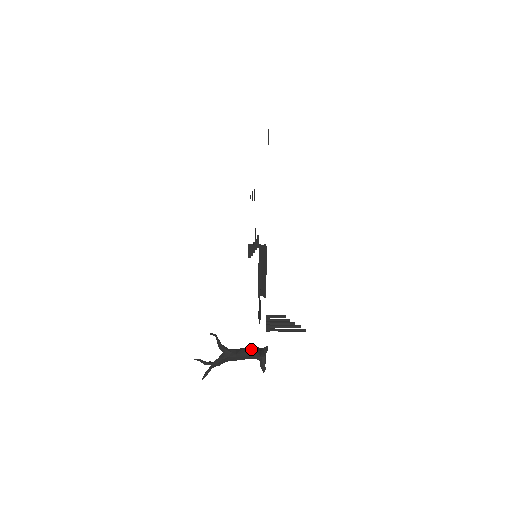
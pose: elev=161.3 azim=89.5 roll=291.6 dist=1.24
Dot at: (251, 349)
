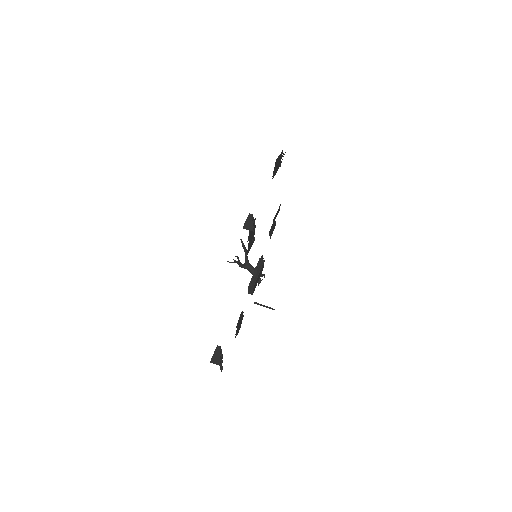
Dot at: occluded
